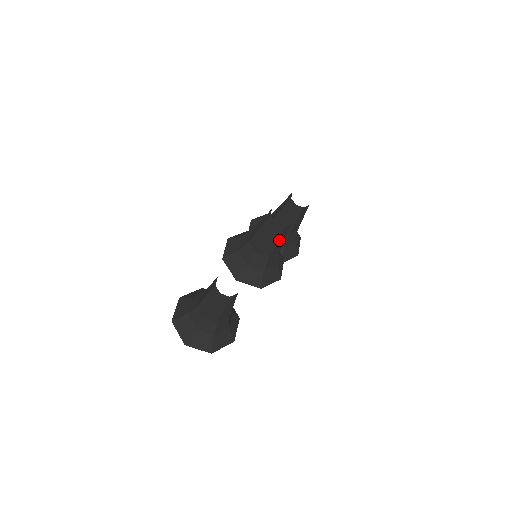
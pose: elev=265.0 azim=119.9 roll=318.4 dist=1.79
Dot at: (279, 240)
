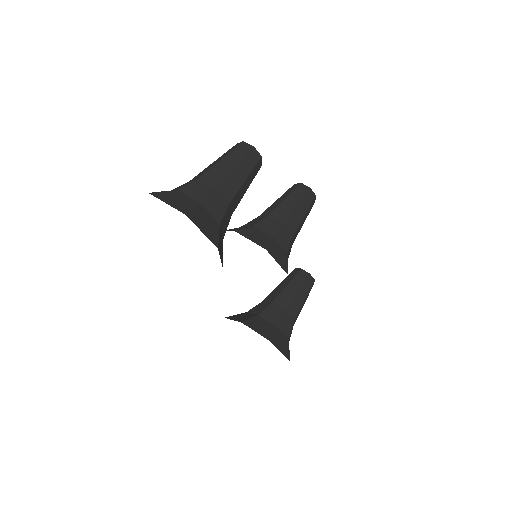
Dot at: (300, 206)
